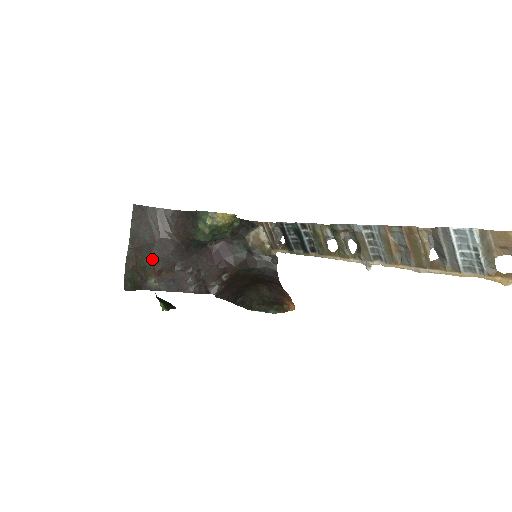
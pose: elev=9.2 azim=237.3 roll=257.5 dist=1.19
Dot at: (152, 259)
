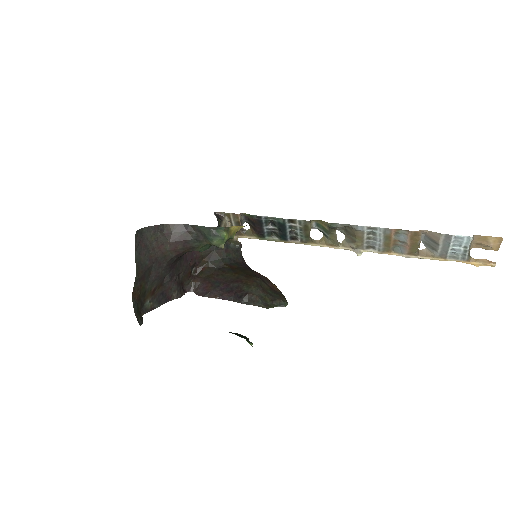
Dot at: (150, 281)
